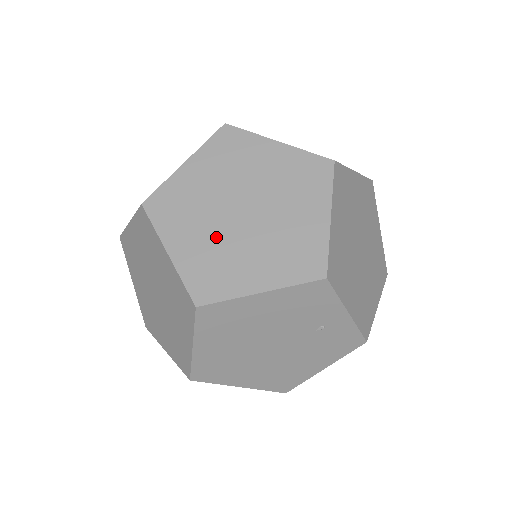
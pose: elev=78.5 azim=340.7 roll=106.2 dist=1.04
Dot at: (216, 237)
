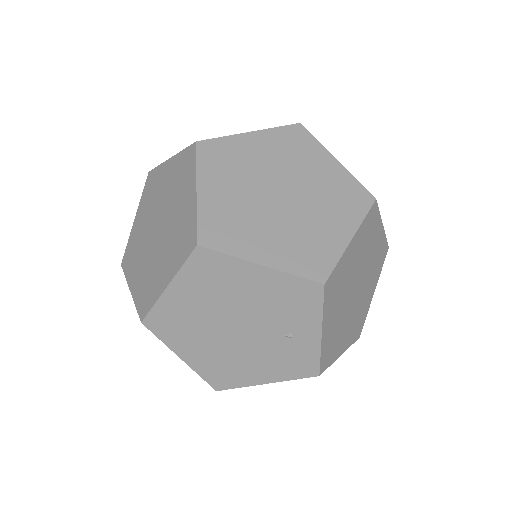
Dot at: (246, 201)
